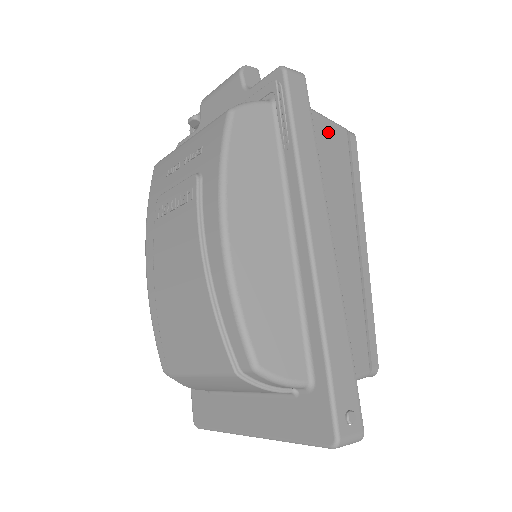
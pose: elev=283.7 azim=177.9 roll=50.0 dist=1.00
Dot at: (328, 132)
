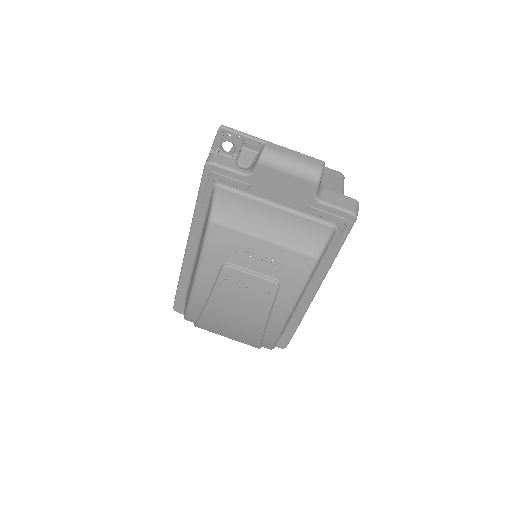
Dot at: occluded
